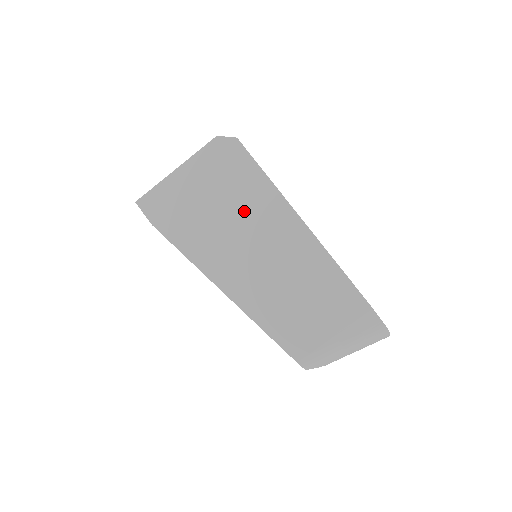
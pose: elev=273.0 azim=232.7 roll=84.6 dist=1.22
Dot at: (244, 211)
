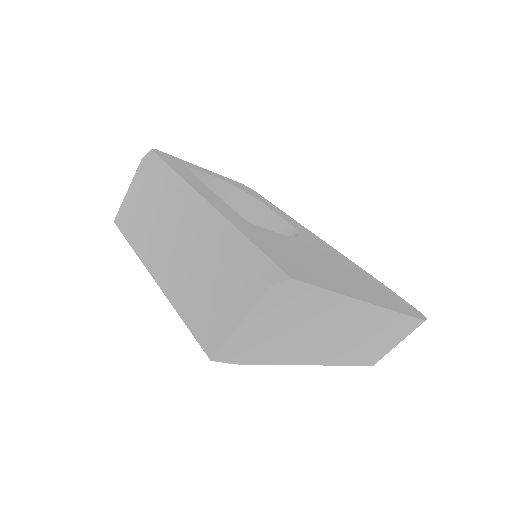
Dot at: (313, 319)
